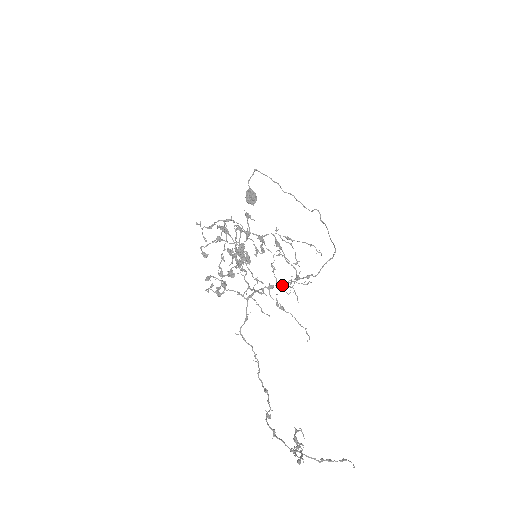
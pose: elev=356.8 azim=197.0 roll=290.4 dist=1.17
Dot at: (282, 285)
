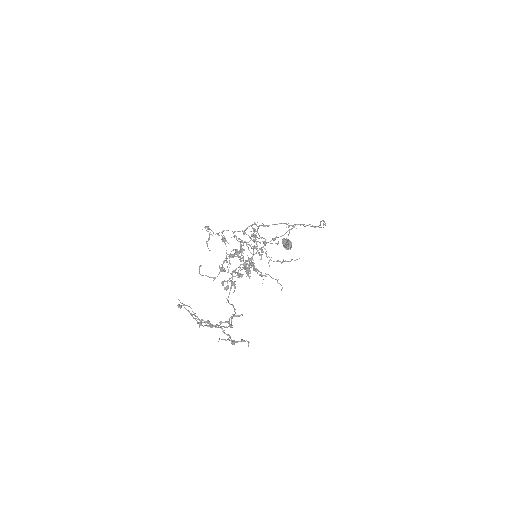
Dot at: (255, 253)
